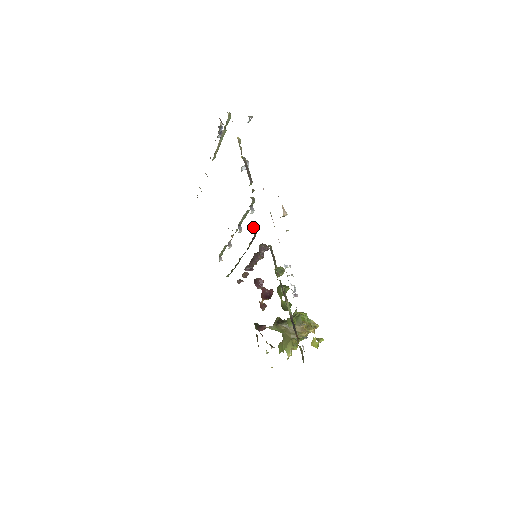
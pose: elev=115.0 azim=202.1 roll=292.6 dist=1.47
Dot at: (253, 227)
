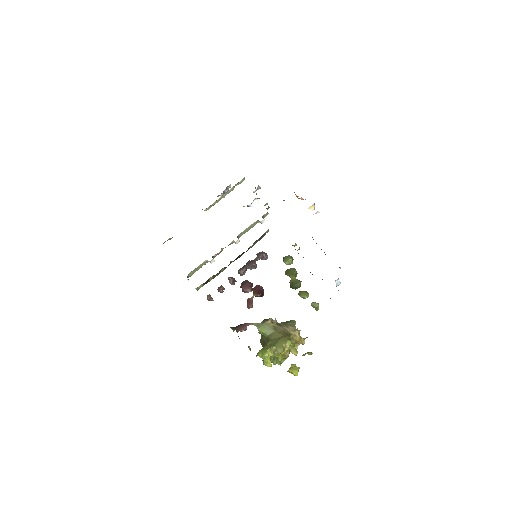
Dot at: occluded
